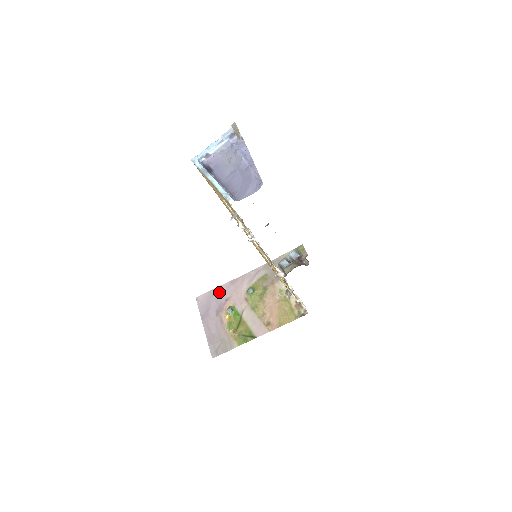
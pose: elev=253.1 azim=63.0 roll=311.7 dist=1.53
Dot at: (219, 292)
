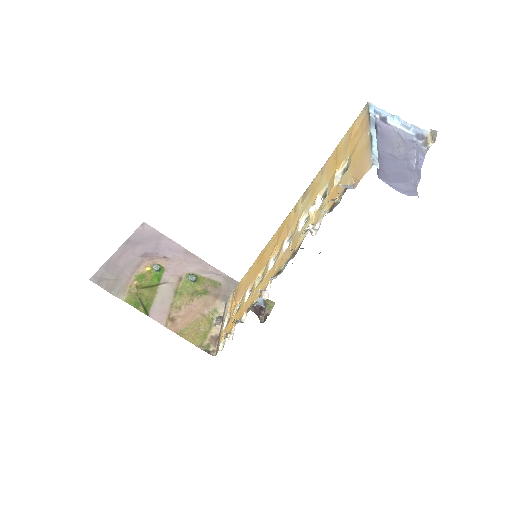
Dot at: (167, 244)
